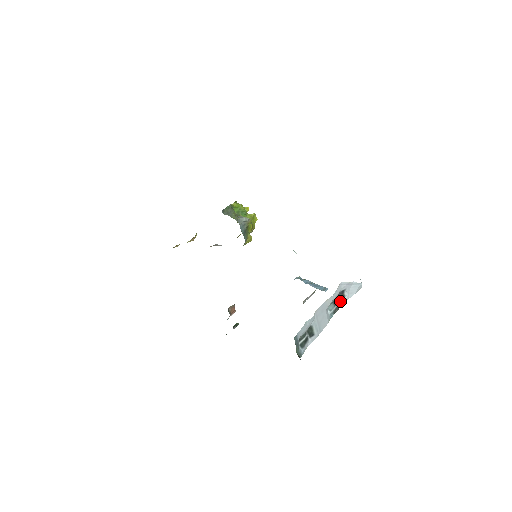
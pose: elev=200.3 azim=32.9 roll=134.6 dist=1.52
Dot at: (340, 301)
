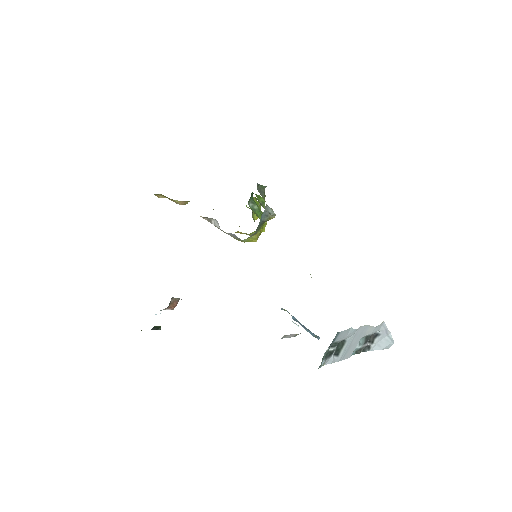
Dot at: (367, 344)
